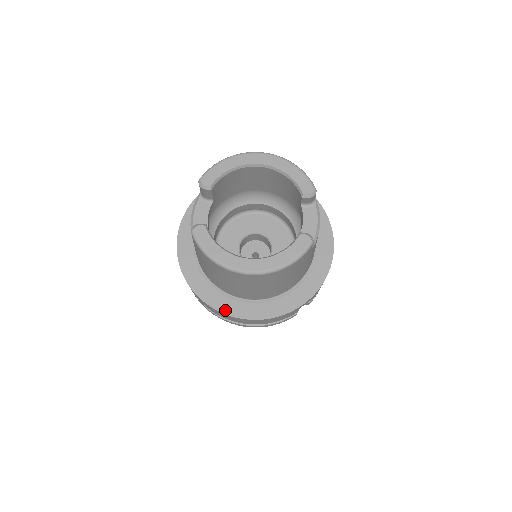
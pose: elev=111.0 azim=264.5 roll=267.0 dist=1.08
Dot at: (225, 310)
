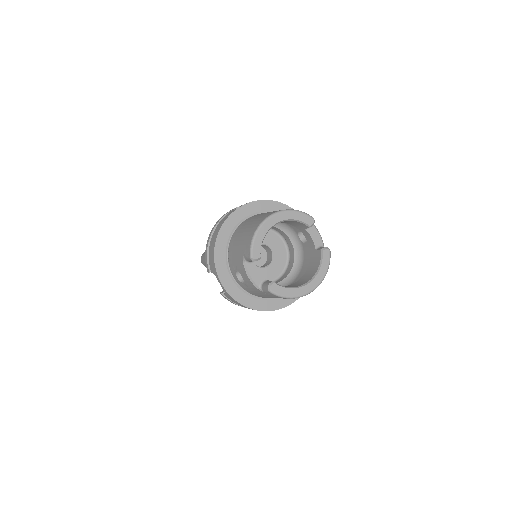
Dot at: (279, 307)
